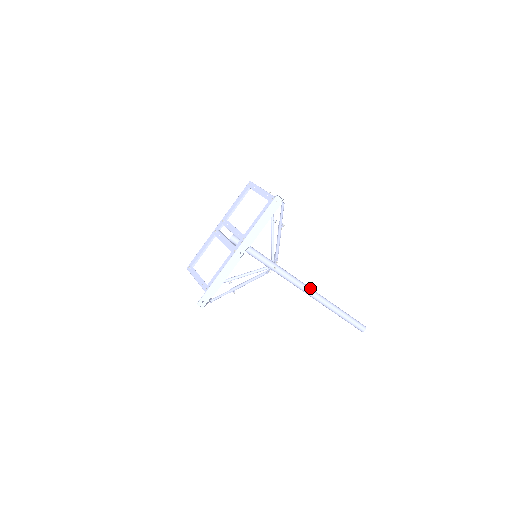
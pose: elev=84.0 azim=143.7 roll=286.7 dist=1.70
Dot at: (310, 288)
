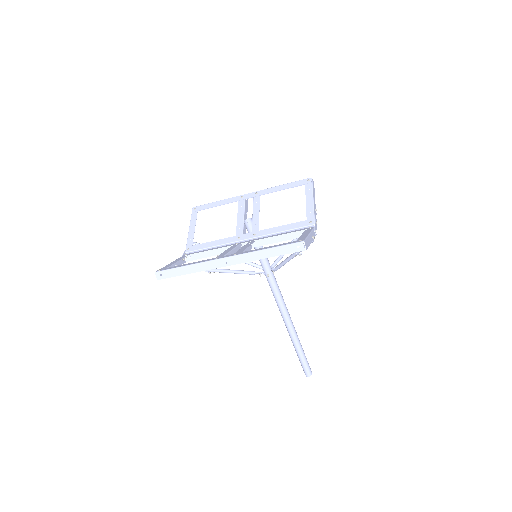
Dot at: (288, 312)
